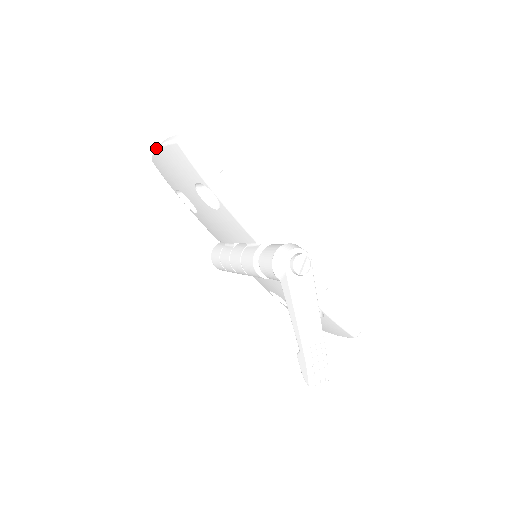
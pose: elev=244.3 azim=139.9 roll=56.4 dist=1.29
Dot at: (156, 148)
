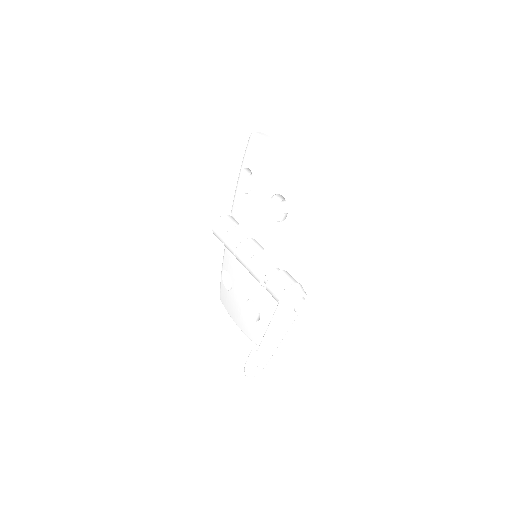
Dot at: (274, 142)
